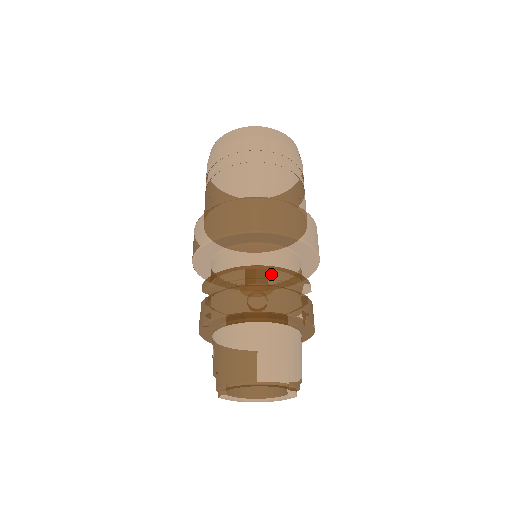
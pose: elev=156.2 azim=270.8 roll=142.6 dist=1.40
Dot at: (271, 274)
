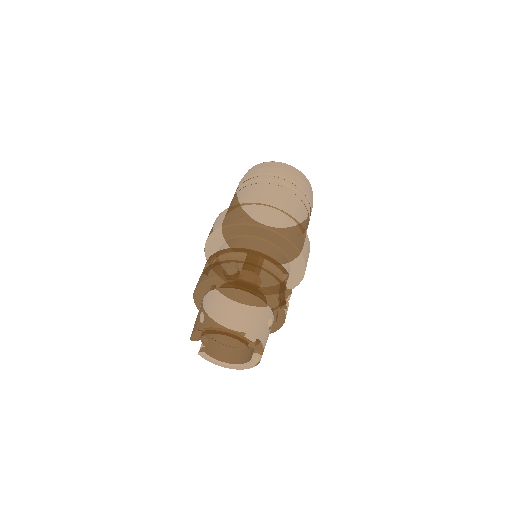
Dot at: (248, 254)
